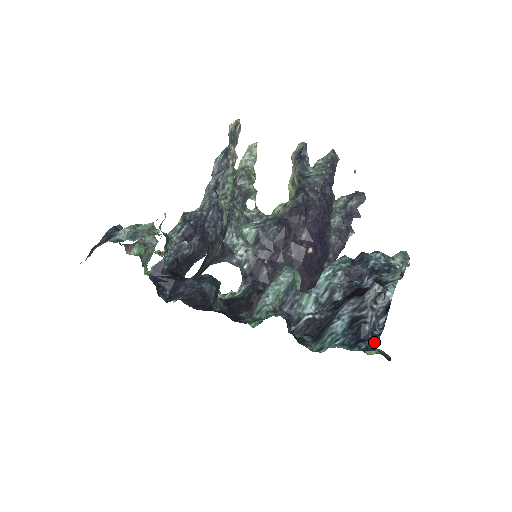
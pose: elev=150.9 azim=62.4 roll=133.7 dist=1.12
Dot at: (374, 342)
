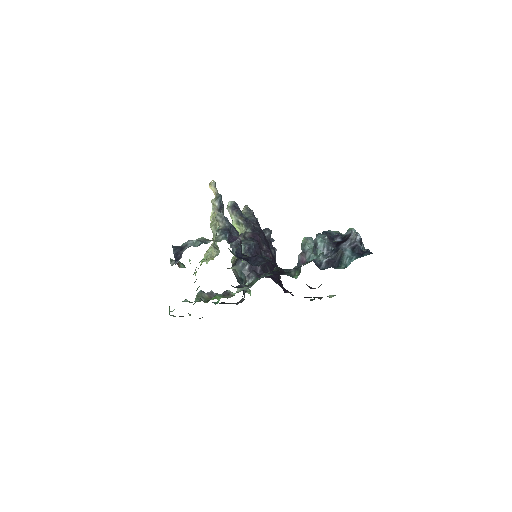
Dot at: (369, 252)
